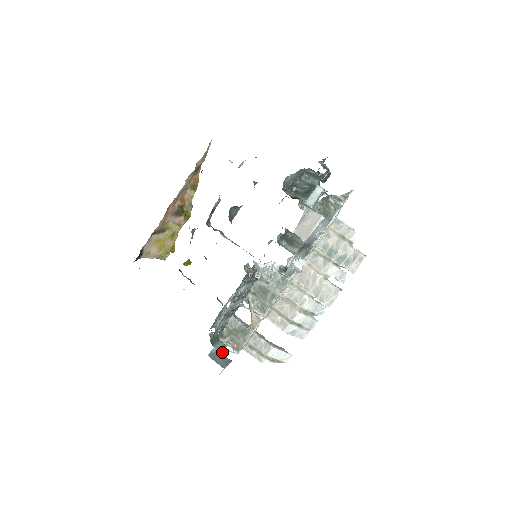
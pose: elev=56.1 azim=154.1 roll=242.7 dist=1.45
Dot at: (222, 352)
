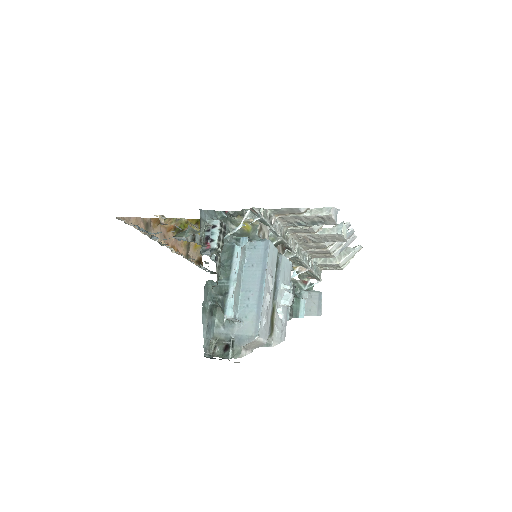
Dot at: (310, 291)
